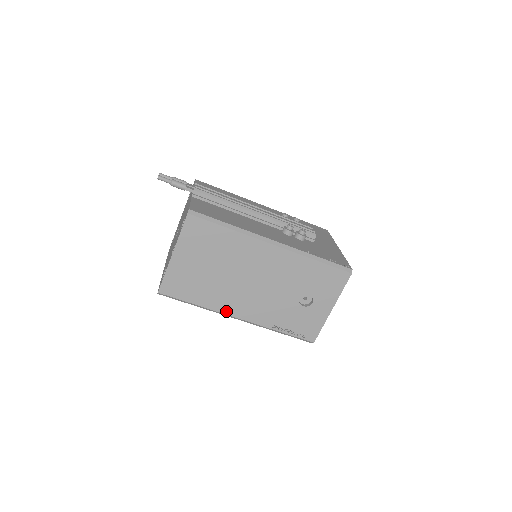
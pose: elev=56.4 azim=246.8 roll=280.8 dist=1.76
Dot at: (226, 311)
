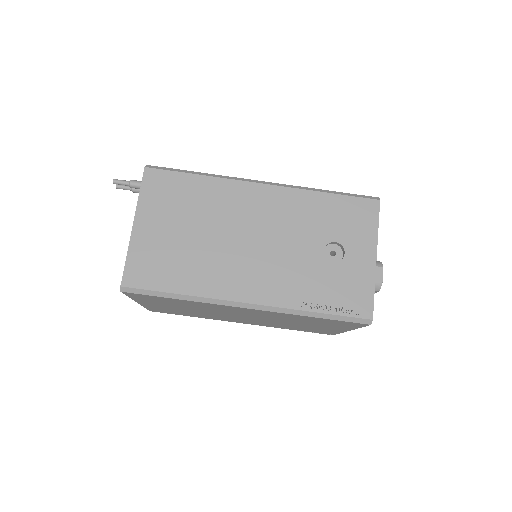
Dot at: (225, 295)
